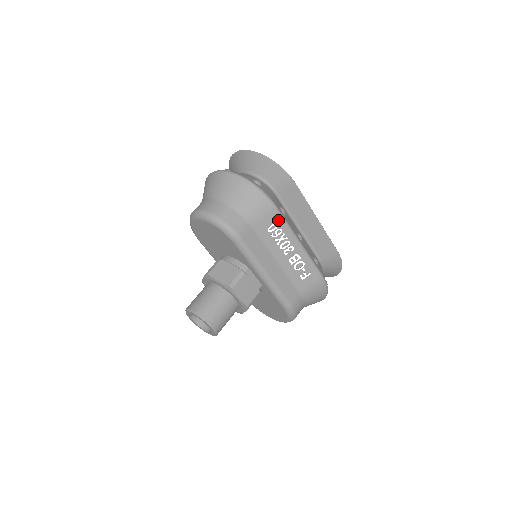
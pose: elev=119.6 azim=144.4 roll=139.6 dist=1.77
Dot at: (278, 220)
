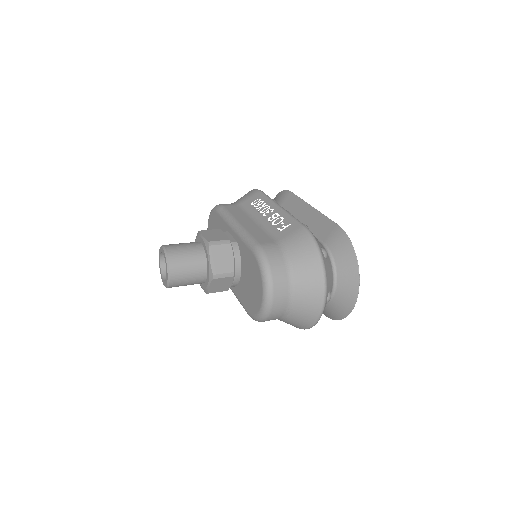
Dot at: (261, 197)
